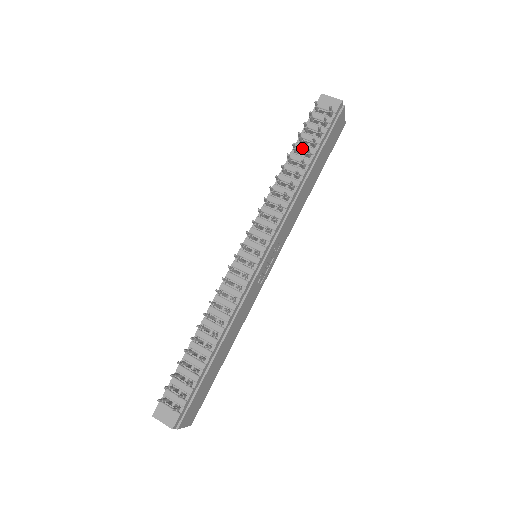
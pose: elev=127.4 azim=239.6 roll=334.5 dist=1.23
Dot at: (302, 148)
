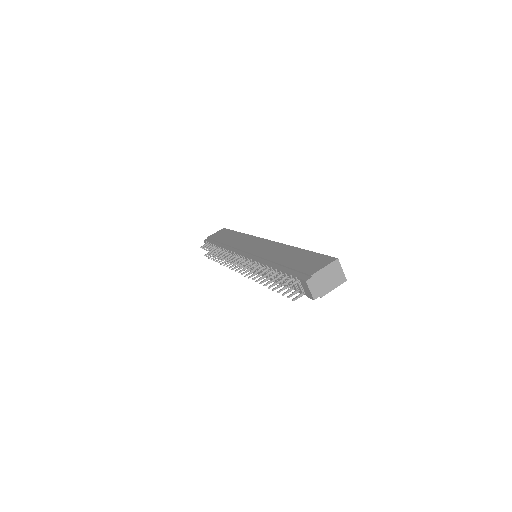
Dot at: (281, 277)
